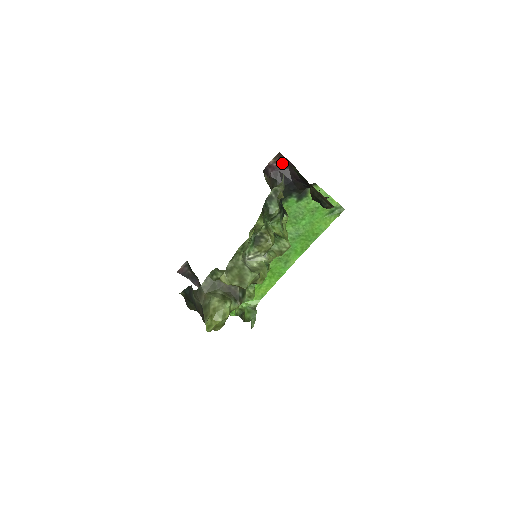
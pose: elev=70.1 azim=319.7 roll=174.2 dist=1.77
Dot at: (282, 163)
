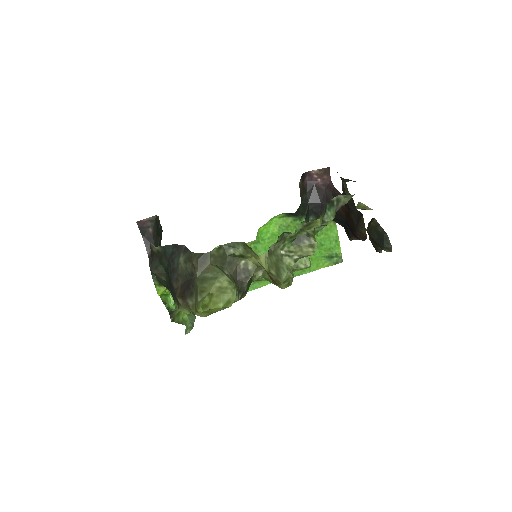
Dot at: (323, 179)
